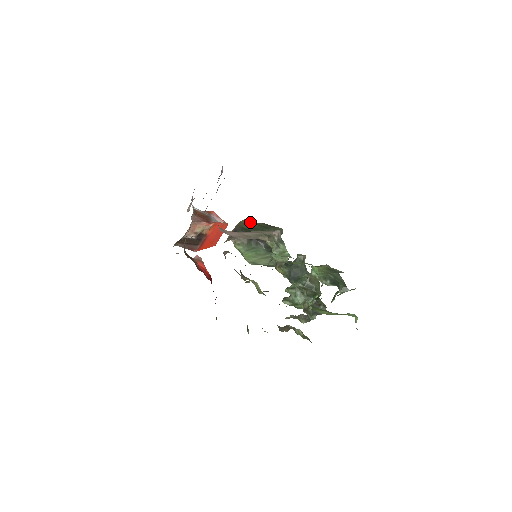
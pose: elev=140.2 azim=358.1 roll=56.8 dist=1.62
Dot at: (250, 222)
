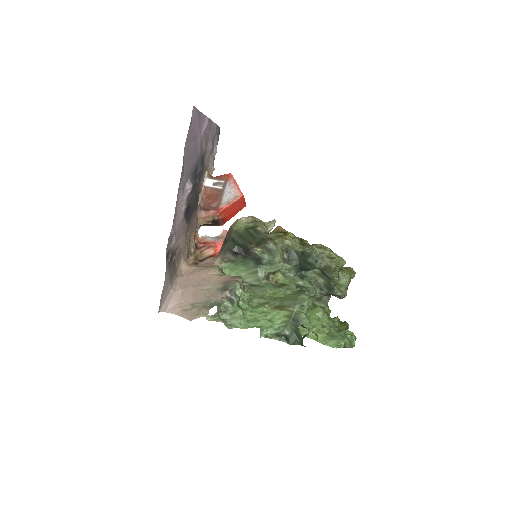
Dot at: (240, 226)
